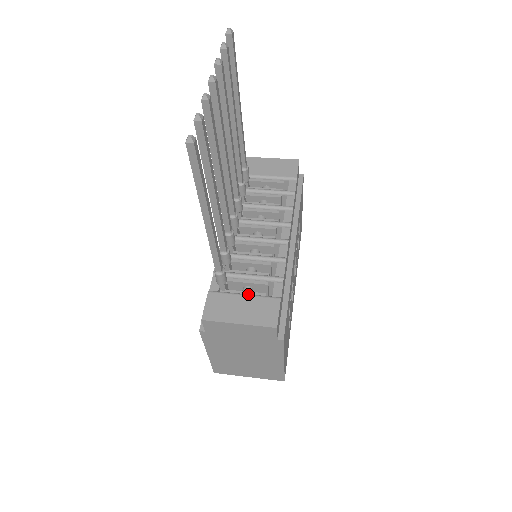
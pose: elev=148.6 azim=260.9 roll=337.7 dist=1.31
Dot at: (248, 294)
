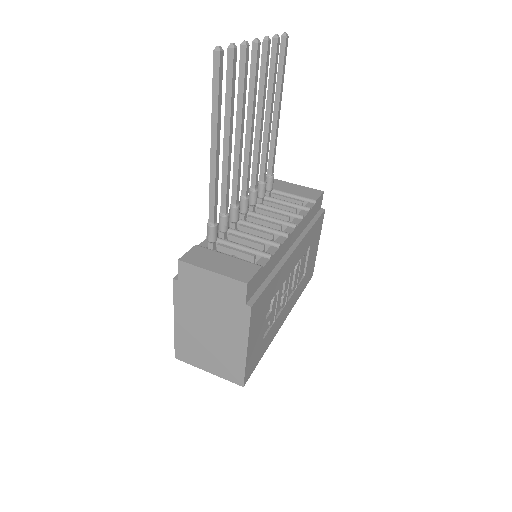
Dot at: (232, 256)
